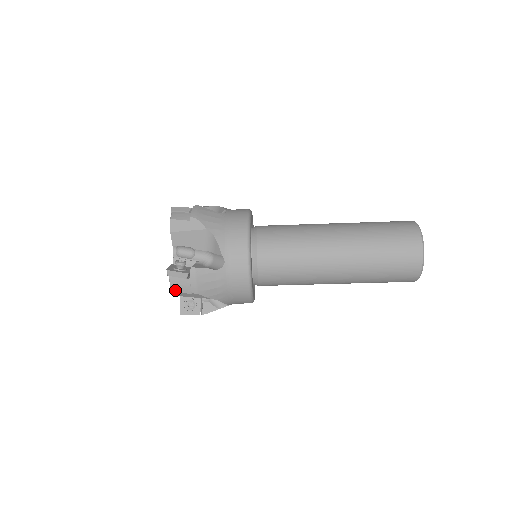
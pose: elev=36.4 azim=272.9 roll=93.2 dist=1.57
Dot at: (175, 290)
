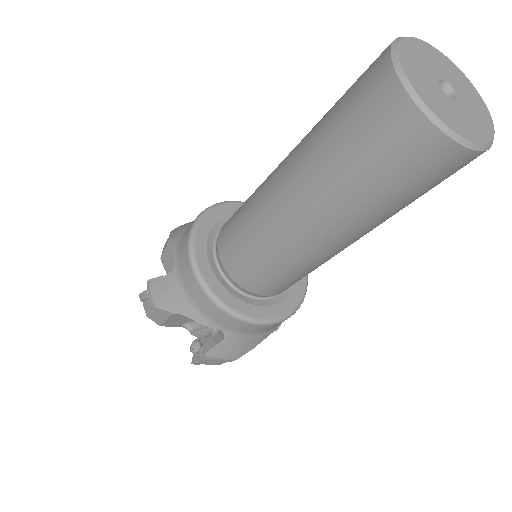
Dot at: (220, 364)
